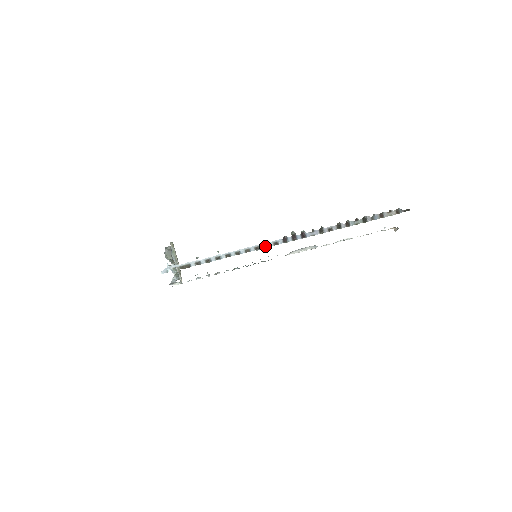
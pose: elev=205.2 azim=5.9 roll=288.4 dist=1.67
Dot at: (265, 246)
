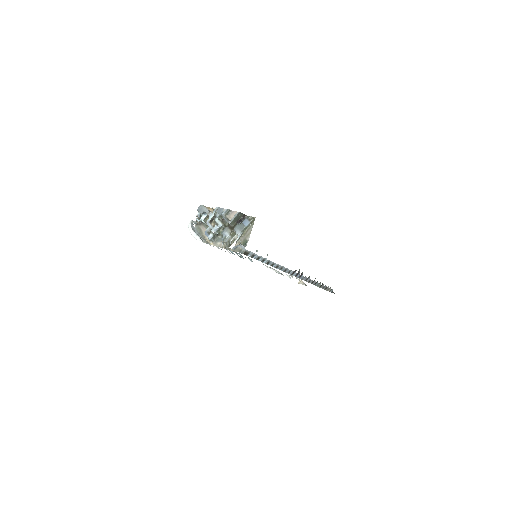
Dot at: (285, 270)
